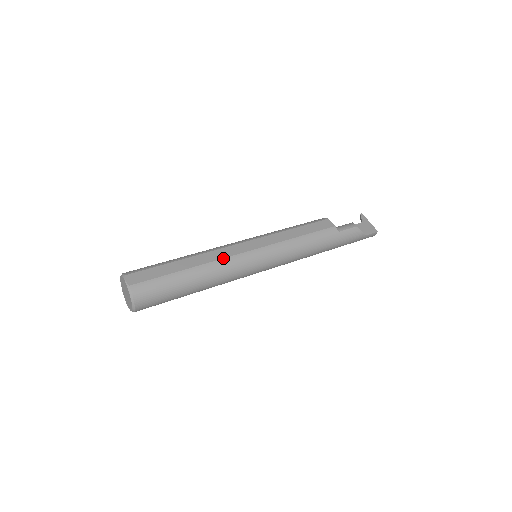
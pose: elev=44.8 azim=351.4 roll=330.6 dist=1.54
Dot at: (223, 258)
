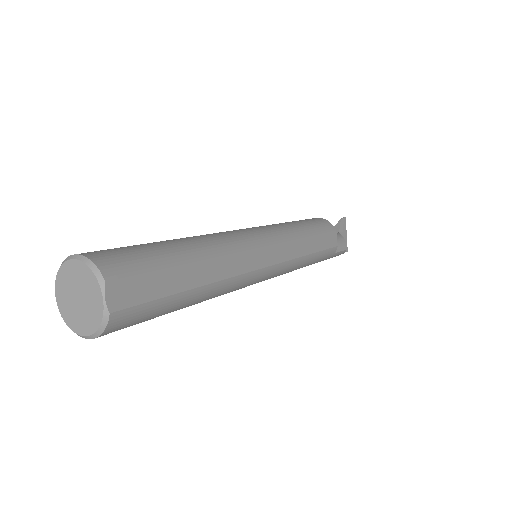
Dot at: (241, 274)
